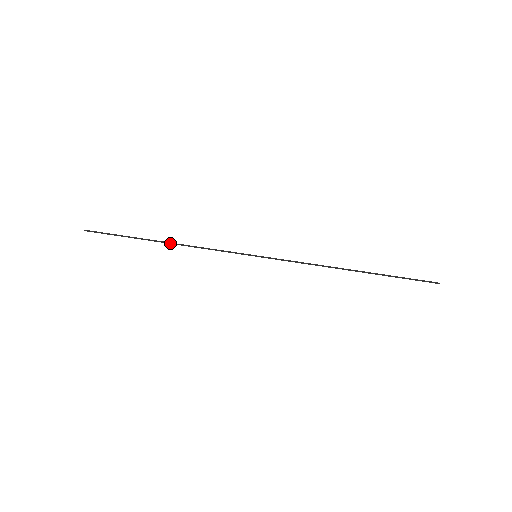
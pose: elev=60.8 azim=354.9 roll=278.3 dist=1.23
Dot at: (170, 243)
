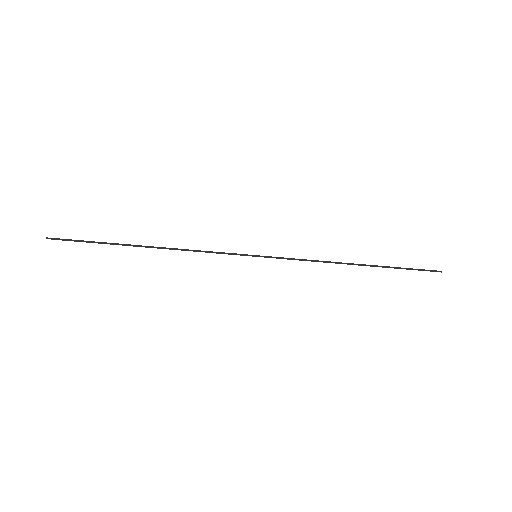
Dot at: (156, 247)
